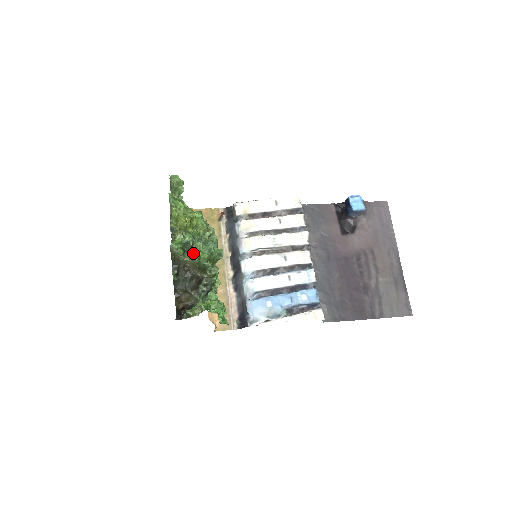
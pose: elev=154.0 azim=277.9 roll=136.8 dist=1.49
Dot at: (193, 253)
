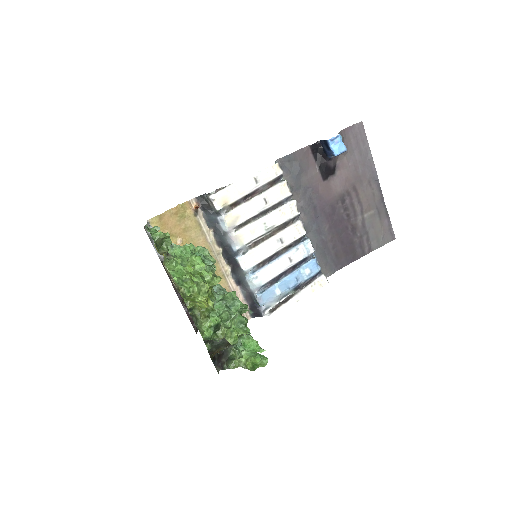
Dot at: (230, 337)
